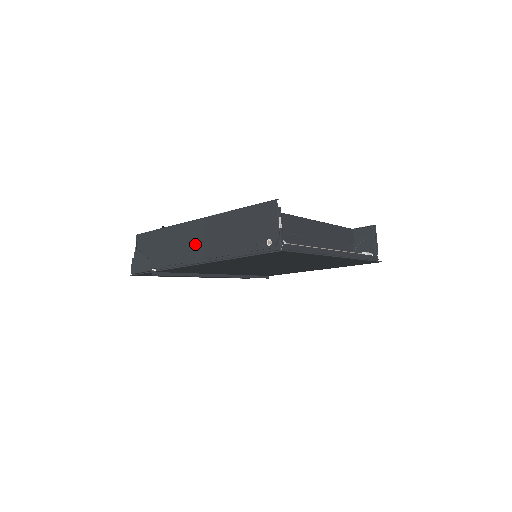
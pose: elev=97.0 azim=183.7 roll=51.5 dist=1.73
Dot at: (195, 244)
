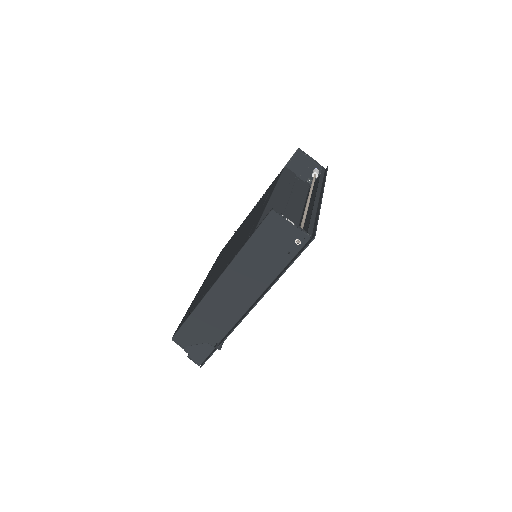
Dot at: (234, 298)
